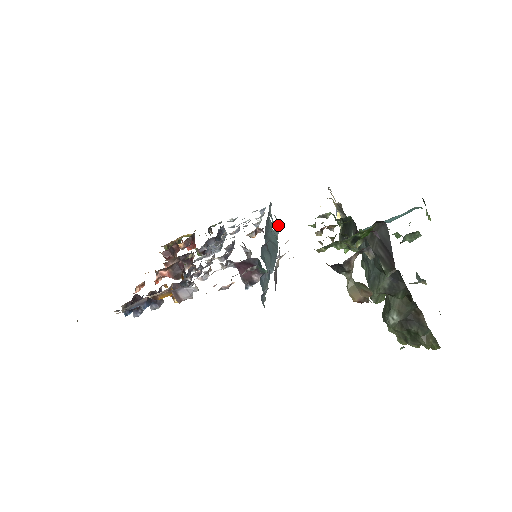
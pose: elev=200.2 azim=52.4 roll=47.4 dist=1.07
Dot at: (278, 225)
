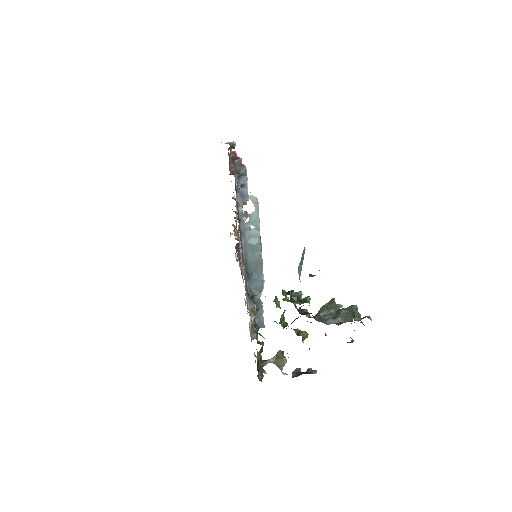
Dot at: (244, 269)
